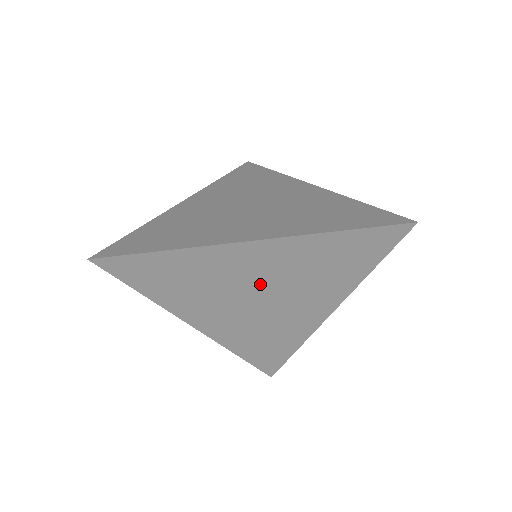
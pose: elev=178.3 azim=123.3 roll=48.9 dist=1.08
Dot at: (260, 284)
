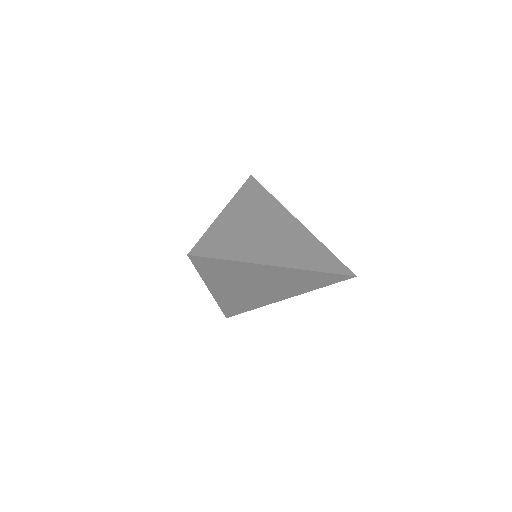
Dot at: (265, 282)
